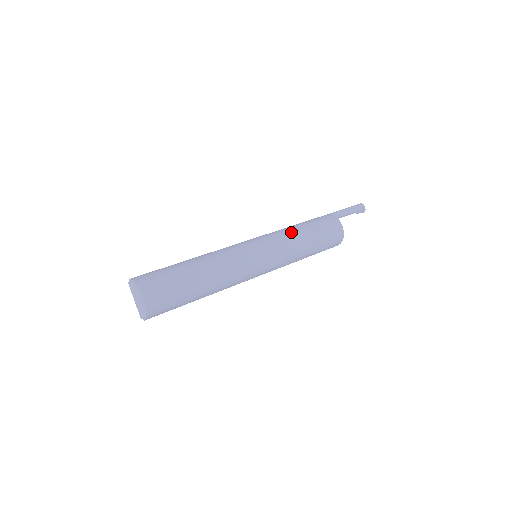
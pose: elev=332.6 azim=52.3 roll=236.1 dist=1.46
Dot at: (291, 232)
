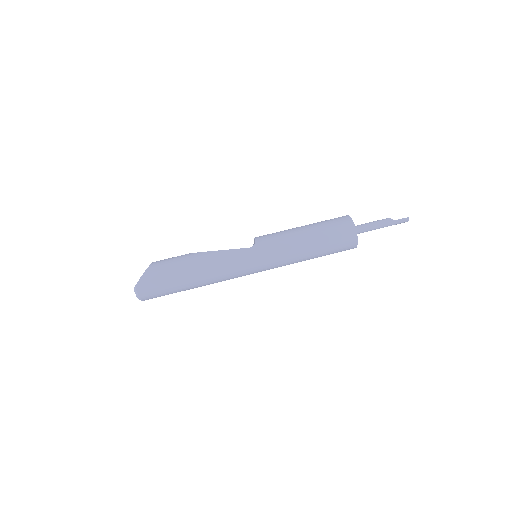
Dot at: (298, 259)
